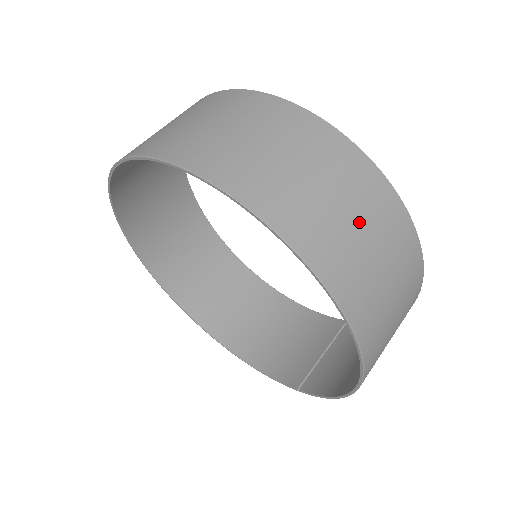
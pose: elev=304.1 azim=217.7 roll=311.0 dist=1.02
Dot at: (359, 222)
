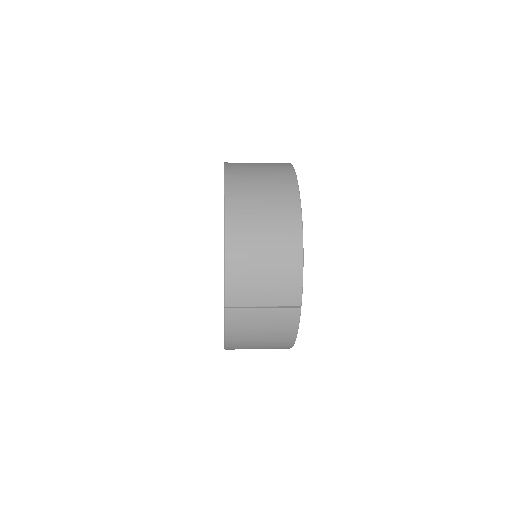
Dot at: (260, 163)
